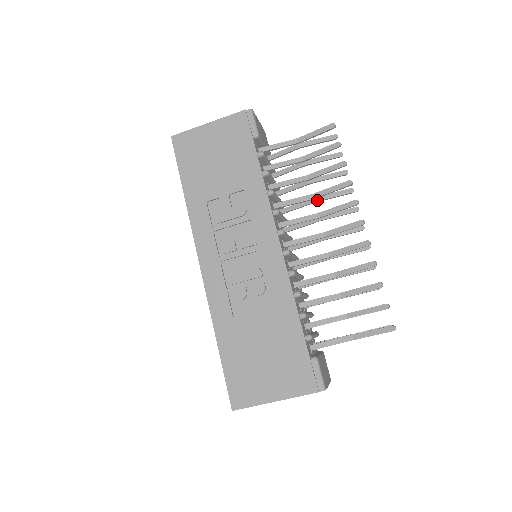
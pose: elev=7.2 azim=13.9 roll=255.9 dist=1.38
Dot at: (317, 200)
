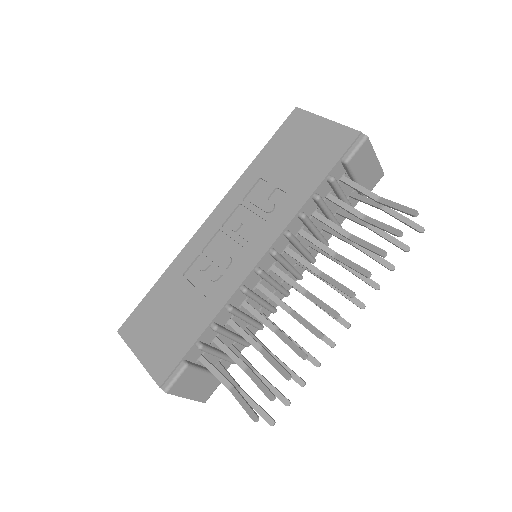
Dot at: (341, 264)
